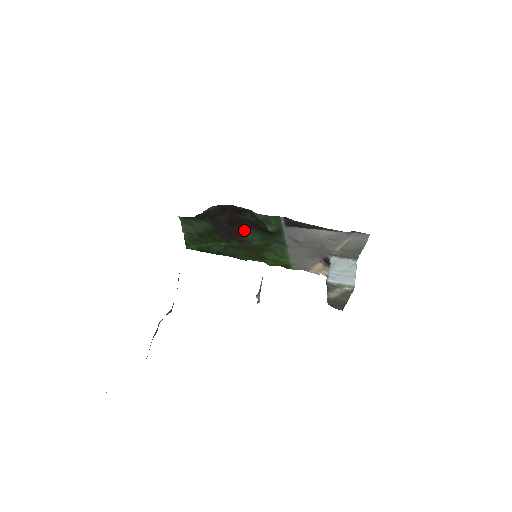
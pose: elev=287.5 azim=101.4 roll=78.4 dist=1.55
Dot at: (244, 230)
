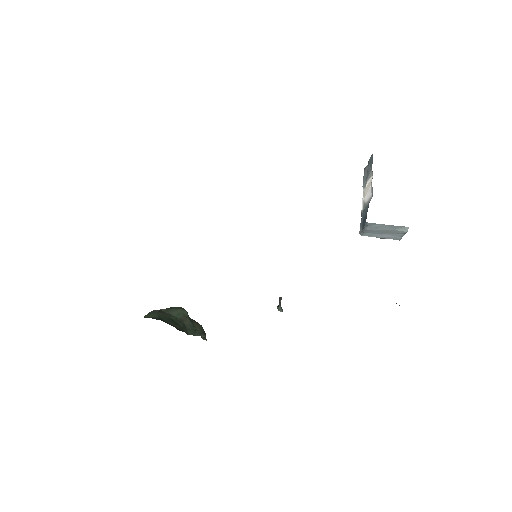
Dot at: occluded
